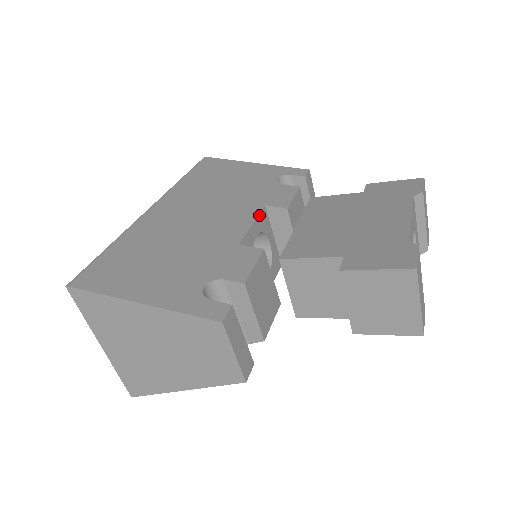
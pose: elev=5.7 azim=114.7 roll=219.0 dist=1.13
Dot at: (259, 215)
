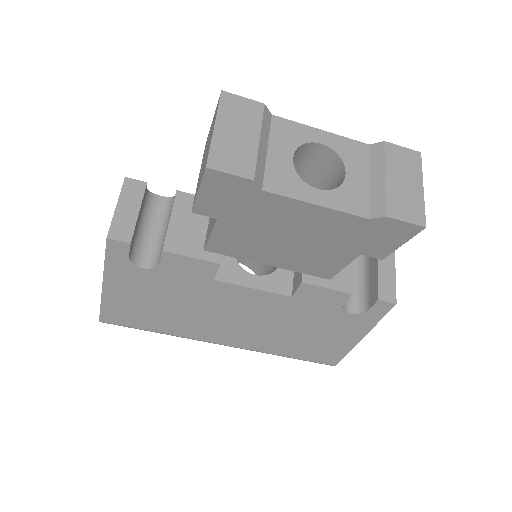
Dot at: occluded
